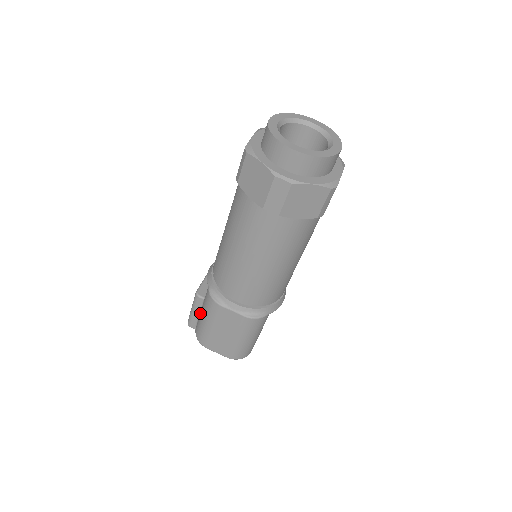
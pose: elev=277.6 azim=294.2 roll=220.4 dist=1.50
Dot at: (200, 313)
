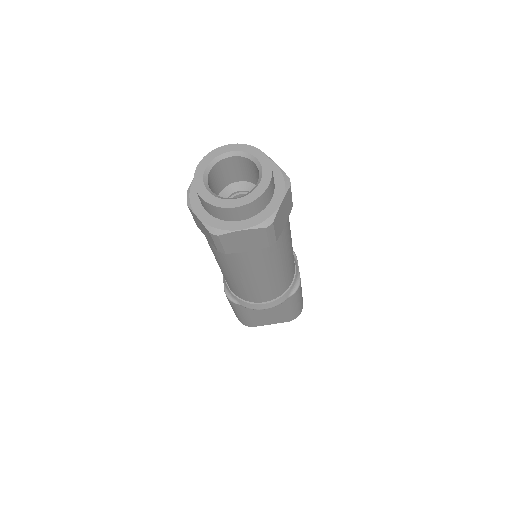
Dot at: occluded
